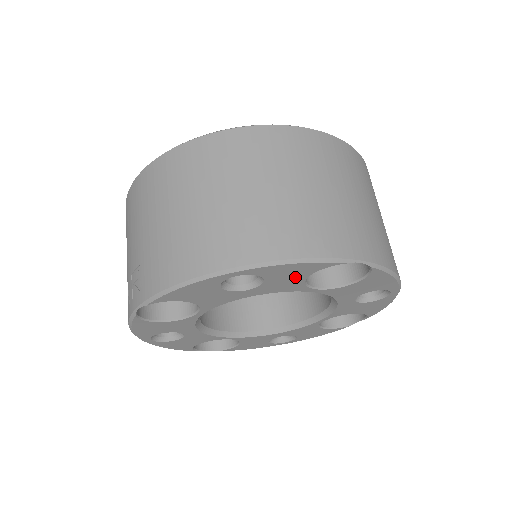
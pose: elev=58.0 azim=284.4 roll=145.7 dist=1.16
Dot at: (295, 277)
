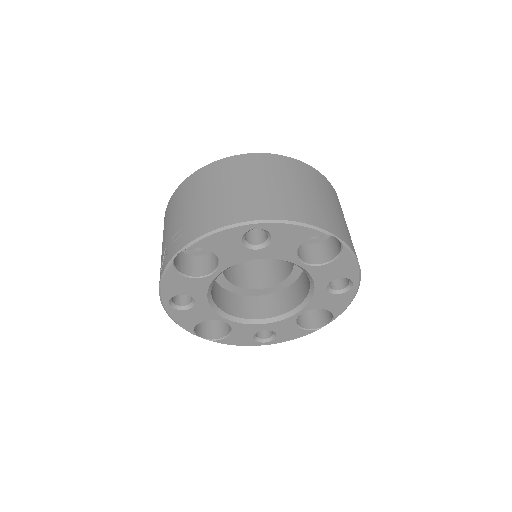
Dot at: (292, 242)
